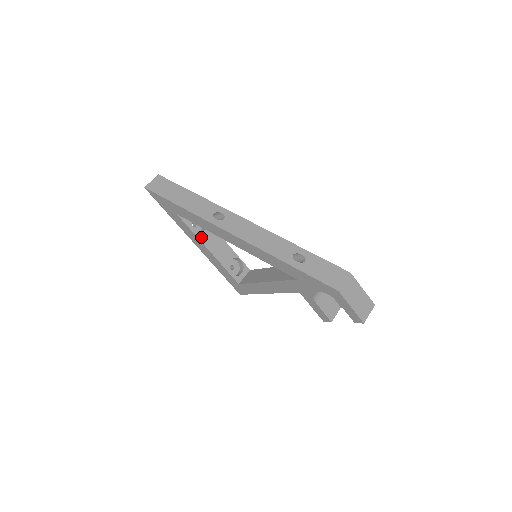
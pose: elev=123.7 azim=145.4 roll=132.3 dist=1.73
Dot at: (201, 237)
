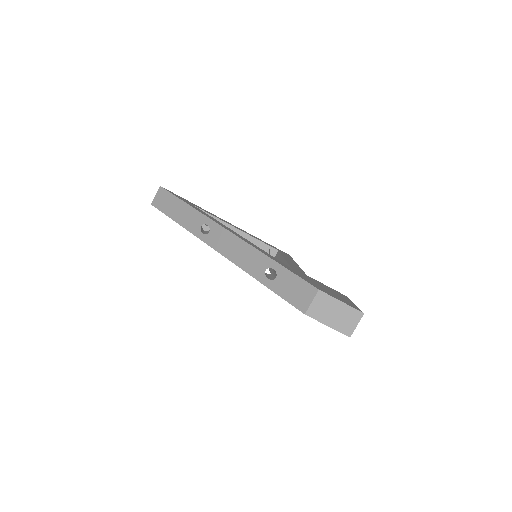
Dot at: occluded
